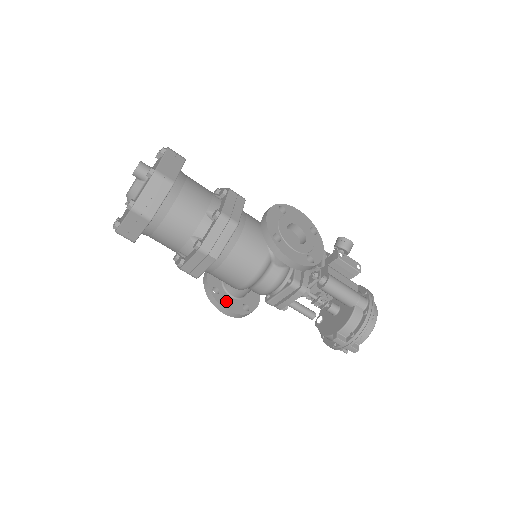
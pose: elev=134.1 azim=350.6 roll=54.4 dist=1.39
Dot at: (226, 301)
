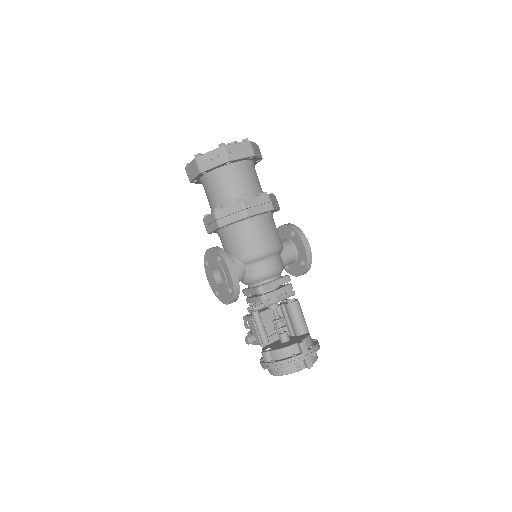
Dot at: occluded
